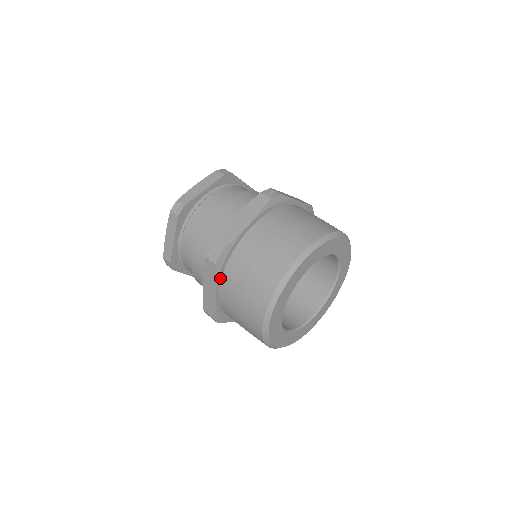
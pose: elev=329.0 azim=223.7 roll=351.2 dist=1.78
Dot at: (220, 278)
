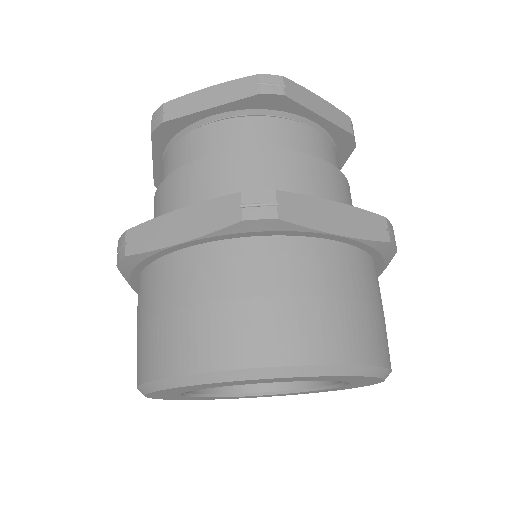
Dot at: (136, 279)
